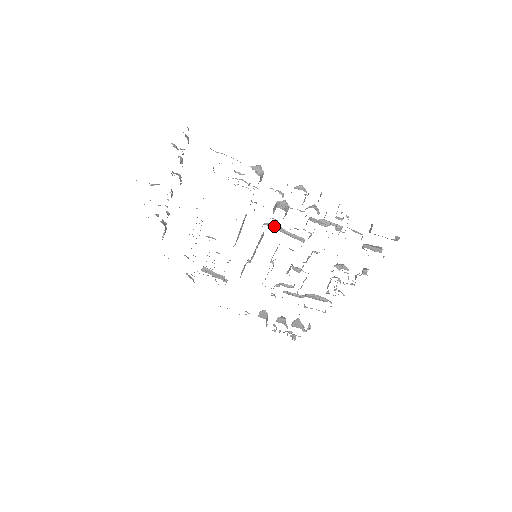
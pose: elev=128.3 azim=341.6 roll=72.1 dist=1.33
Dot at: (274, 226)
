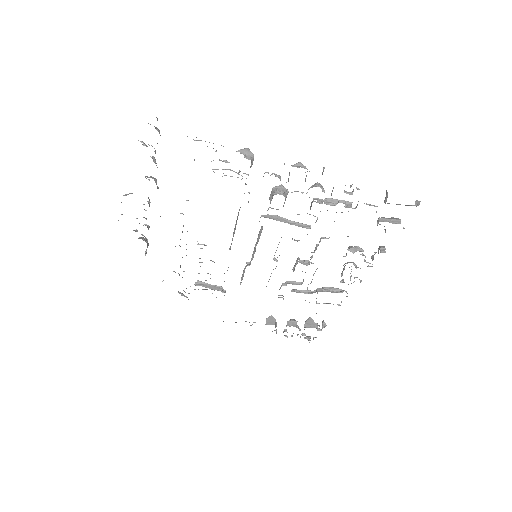
Dot at: (273, 217)
